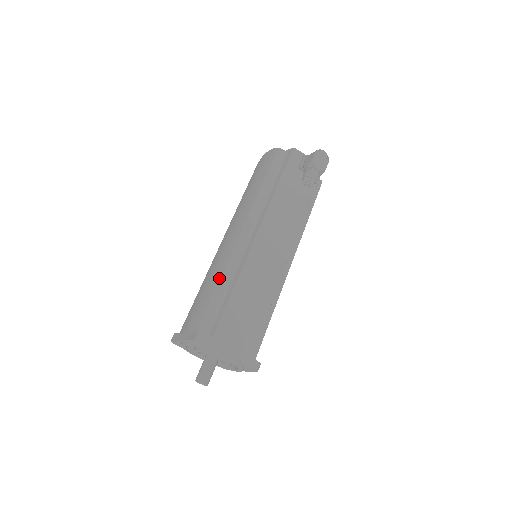
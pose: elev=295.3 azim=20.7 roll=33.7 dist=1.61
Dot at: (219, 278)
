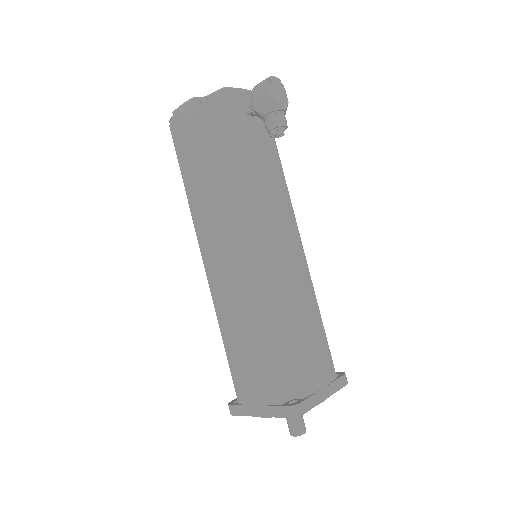
Dot at: (258, 325)
